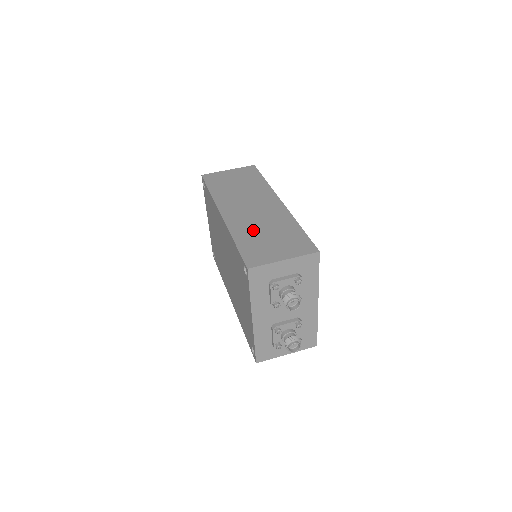
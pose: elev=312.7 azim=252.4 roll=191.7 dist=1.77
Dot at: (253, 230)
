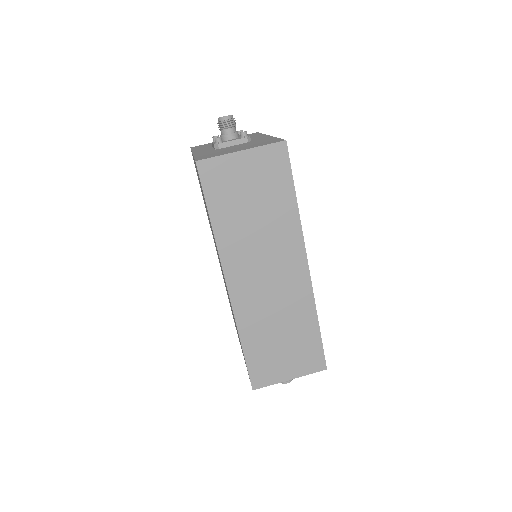
Dot at: (265, 327)
